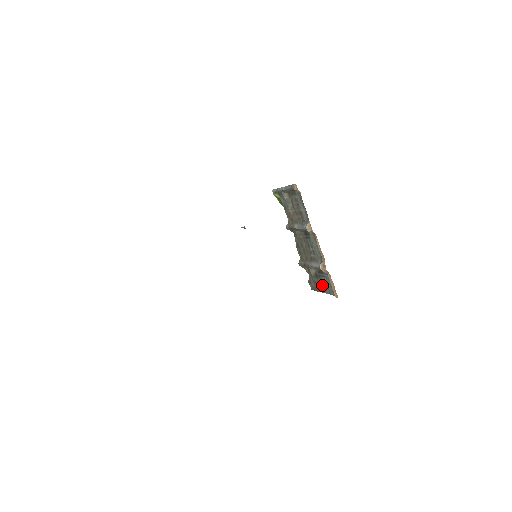
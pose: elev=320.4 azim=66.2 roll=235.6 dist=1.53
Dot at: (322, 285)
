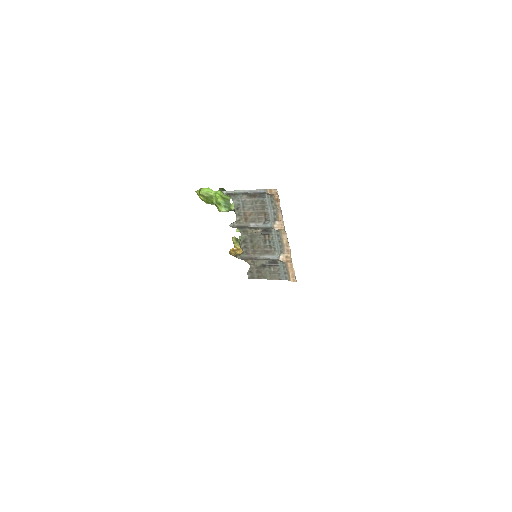
Dot at: (271, 273)
